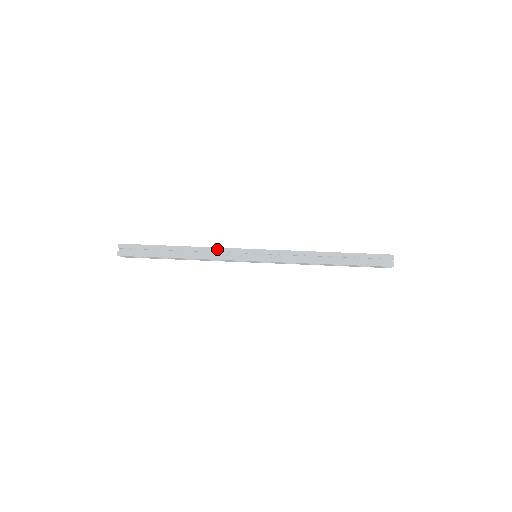
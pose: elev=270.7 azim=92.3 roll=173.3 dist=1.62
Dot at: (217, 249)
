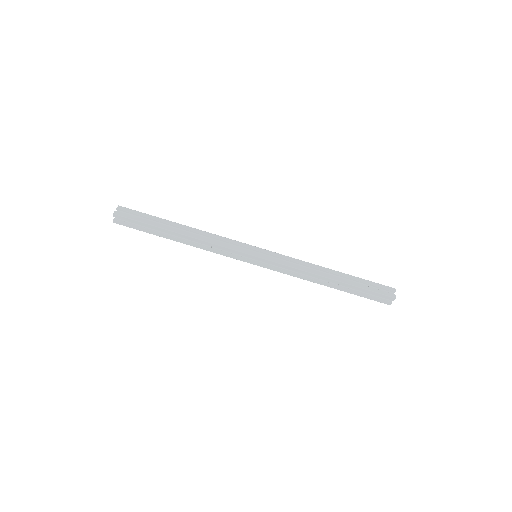
Dot at: (216, 246)
